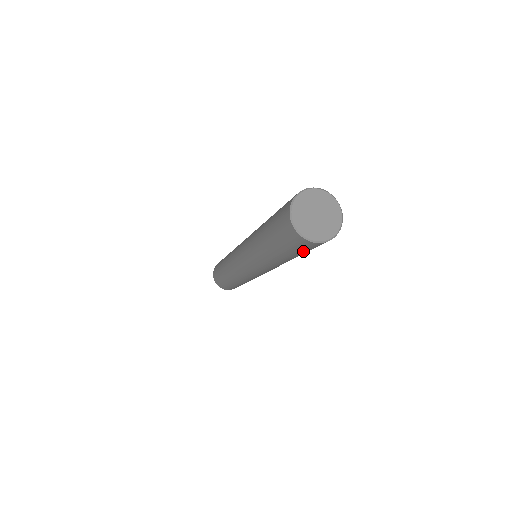
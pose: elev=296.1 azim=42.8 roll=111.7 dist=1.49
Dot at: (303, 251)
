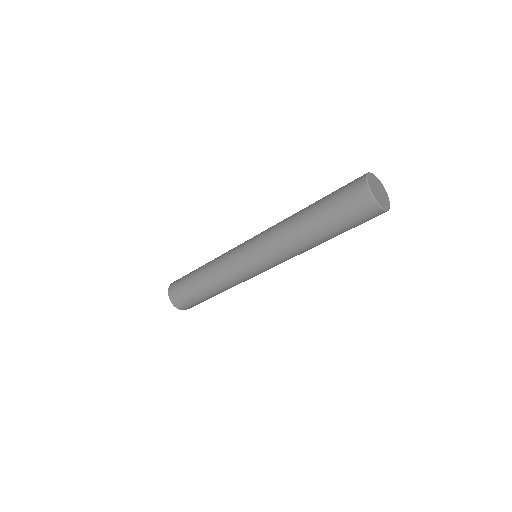
Dot at: occluded
